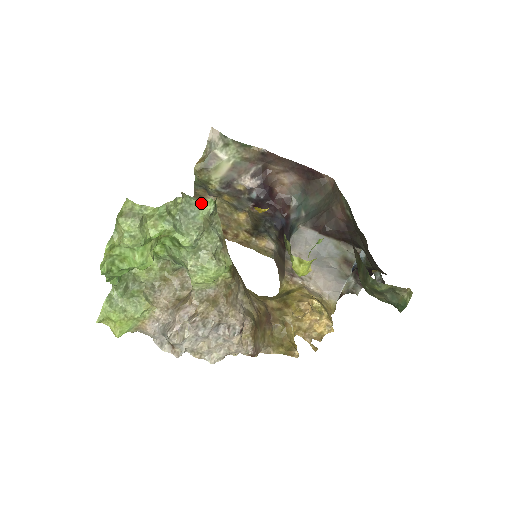
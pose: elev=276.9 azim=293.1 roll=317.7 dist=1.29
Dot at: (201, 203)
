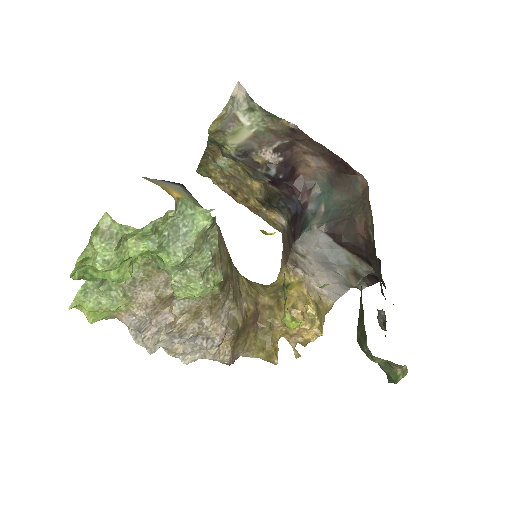
Dot at: (198, 215)
